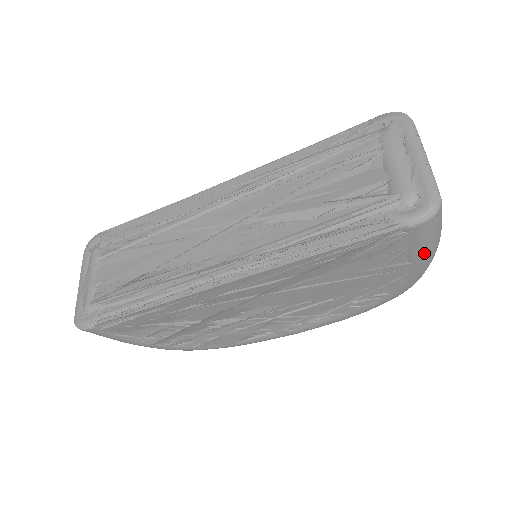
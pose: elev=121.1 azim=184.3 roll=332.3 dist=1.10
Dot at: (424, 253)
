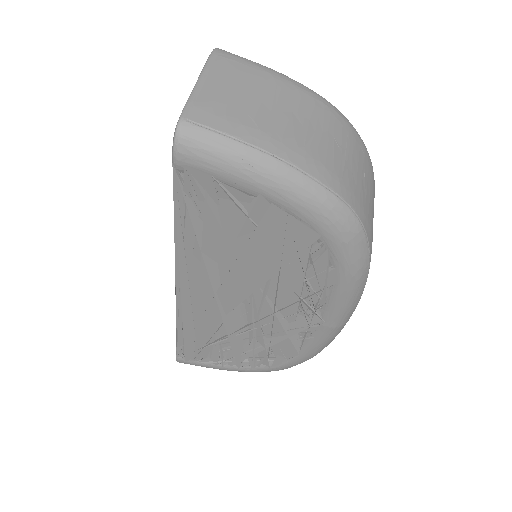
Dot at: (246, 178)
